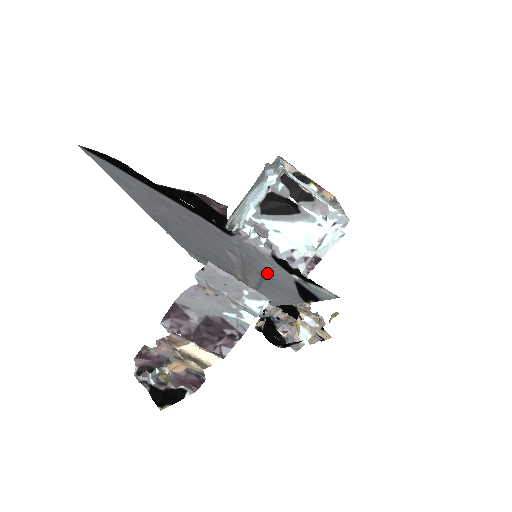
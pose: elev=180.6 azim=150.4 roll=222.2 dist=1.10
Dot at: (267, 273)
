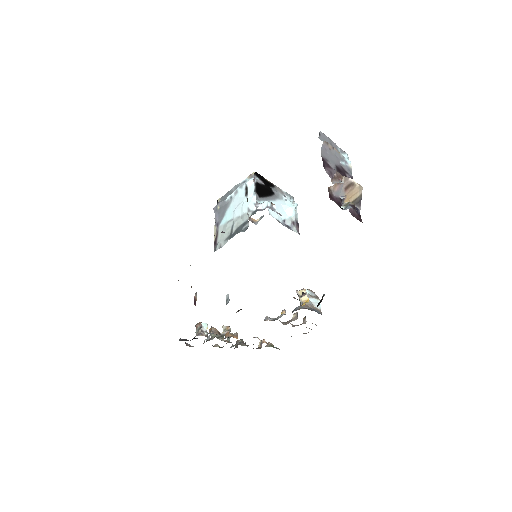
Dot at: occluded
